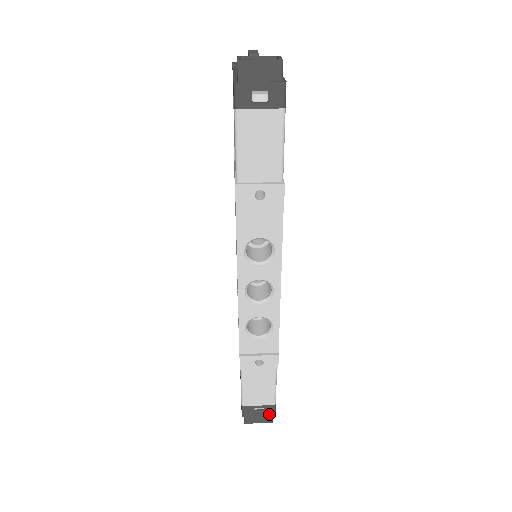
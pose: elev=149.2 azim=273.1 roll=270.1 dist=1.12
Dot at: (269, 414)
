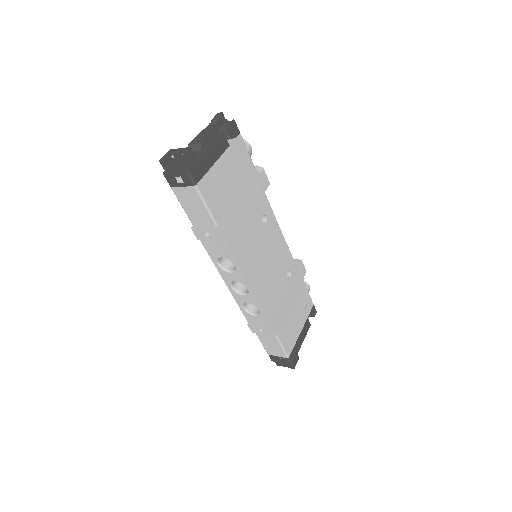
Dot at: (287, 363)
